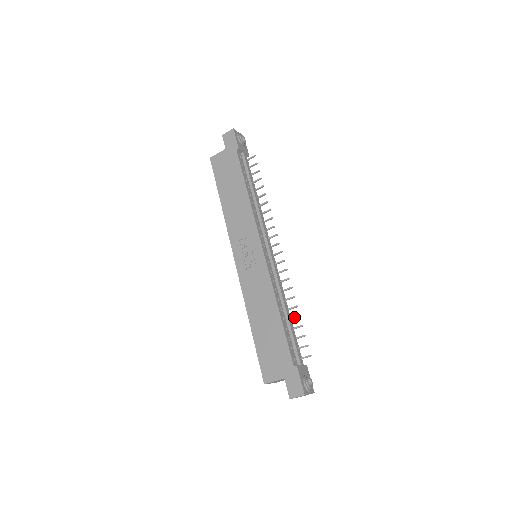
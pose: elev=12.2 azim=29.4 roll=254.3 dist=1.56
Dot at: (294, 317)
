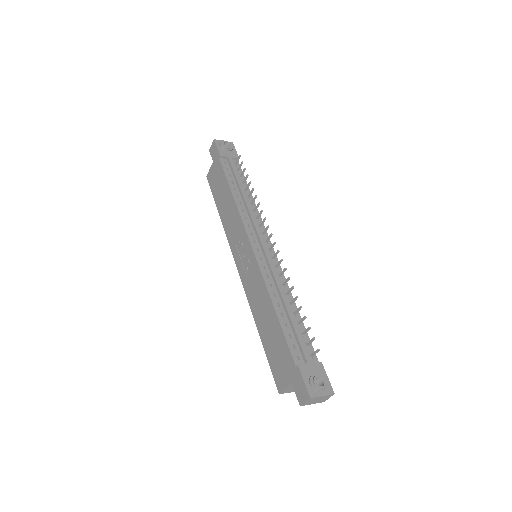
Dot at: (297, 310)
